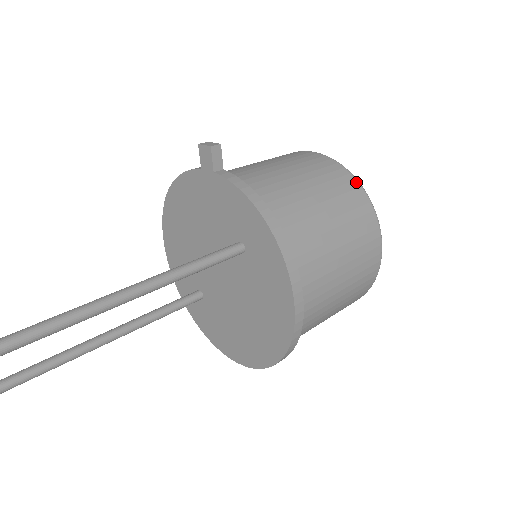
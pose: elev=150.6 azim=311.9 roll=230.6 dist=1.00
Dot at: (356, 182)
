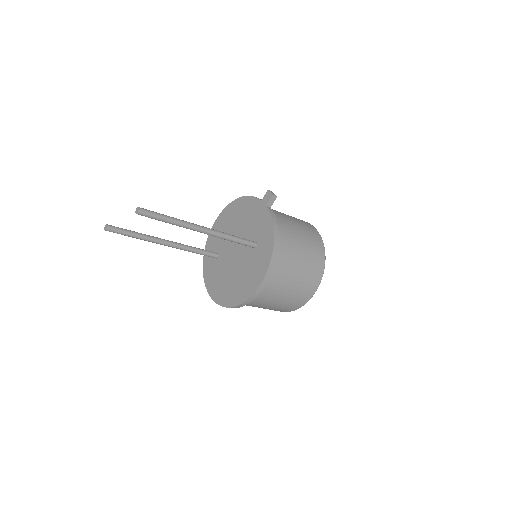
Dot at: (324, 254)
